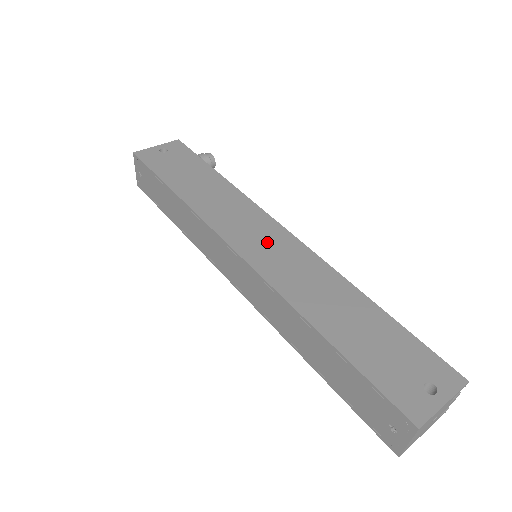
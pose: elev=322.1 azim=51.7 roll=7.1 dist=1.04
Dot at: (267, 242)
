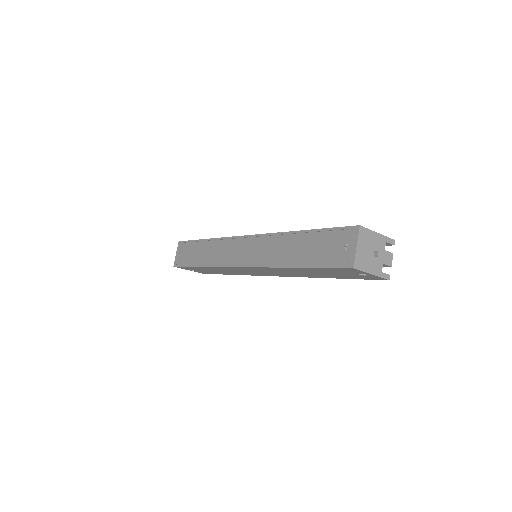
Dot at: occluded
